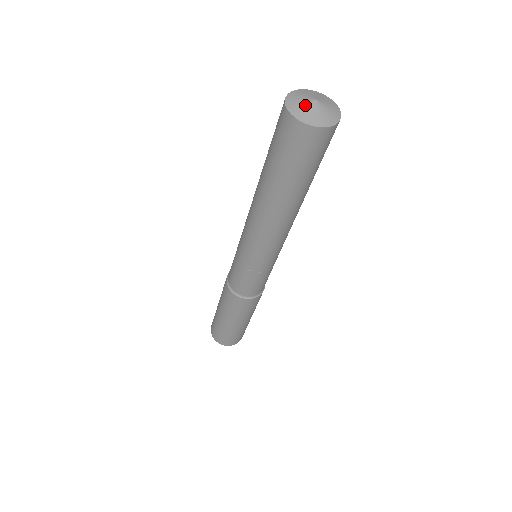
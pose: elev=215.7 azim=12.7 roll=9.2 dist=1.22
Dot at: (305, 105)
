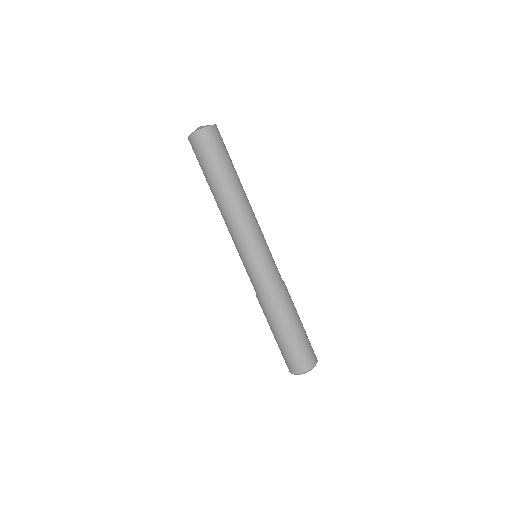
Dot at: (197, 129)
